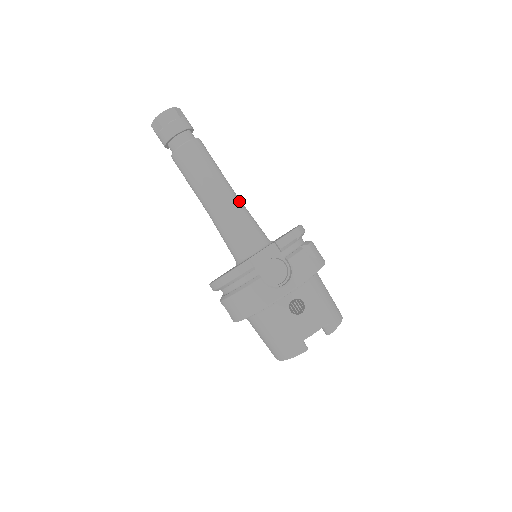
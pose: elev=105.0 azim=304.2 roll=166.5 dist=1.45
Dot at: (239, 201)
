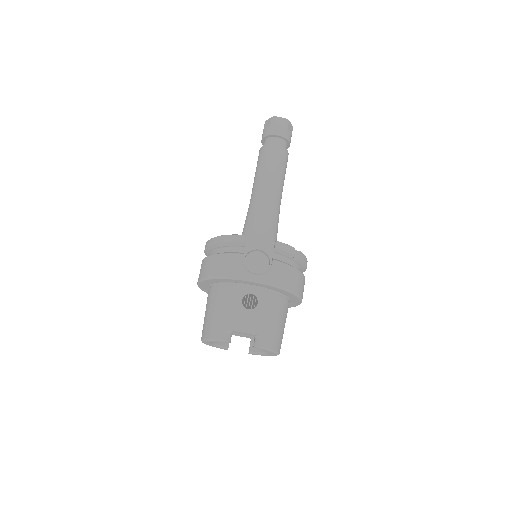
Dot at: (278, 209)
